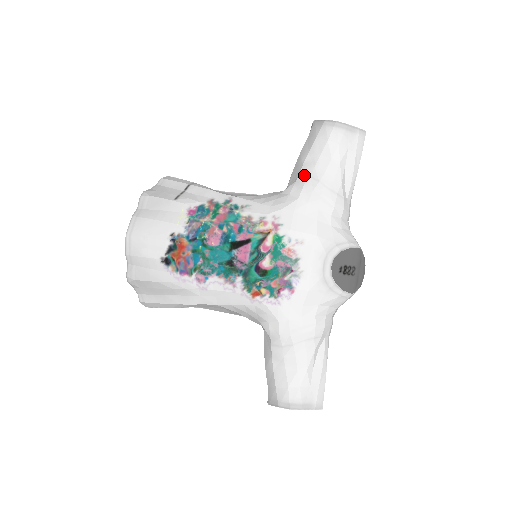
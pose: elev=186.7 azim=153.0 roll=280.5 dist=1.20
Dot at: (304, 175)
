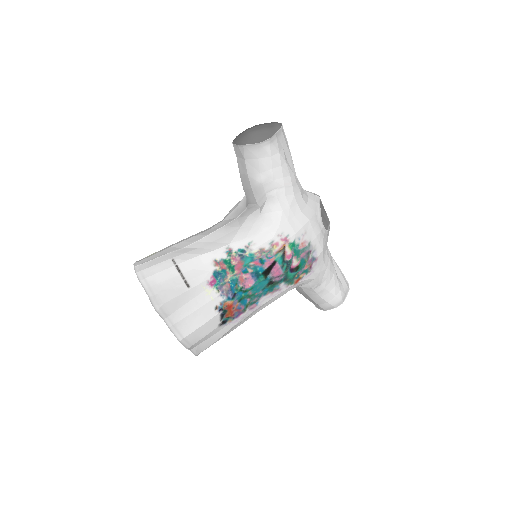
Dot at: (270, 191)
